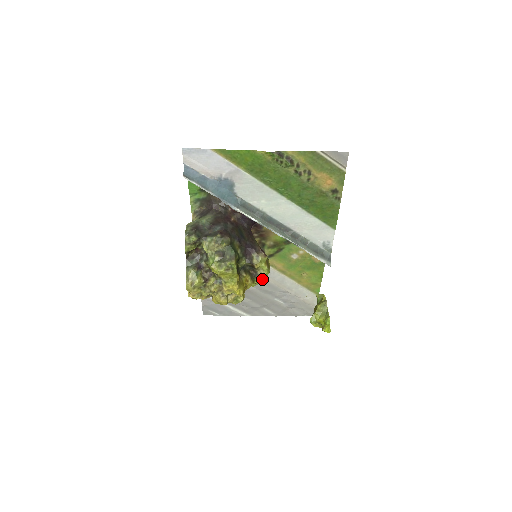
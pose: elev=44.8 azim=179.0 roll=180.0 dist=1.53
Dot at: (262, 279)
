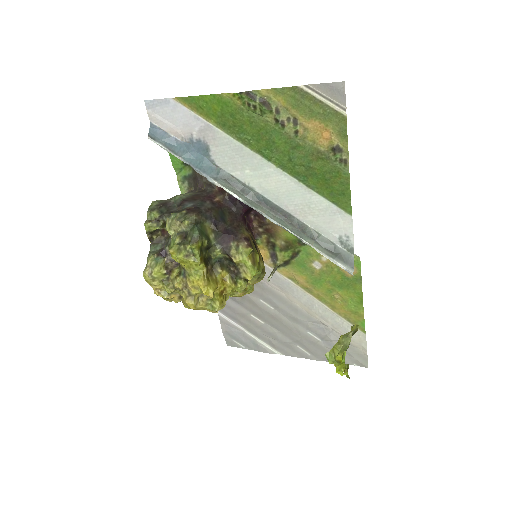
Dot at: (285, 300)
